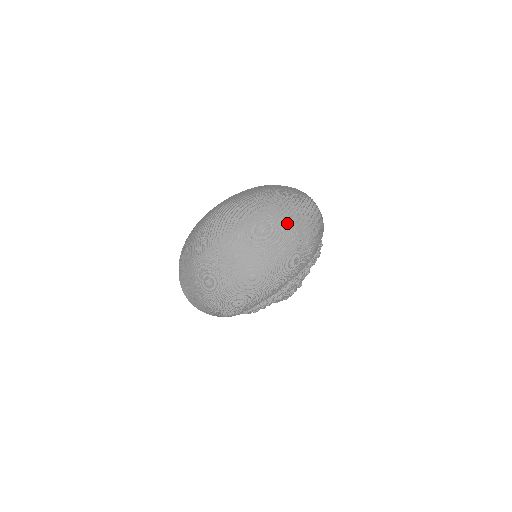
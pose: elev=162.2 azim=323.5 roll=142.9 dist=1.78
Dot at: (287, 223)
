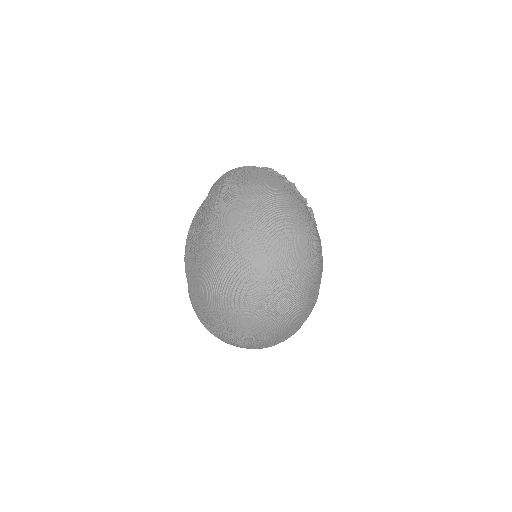
Dot at: (284, 263)
